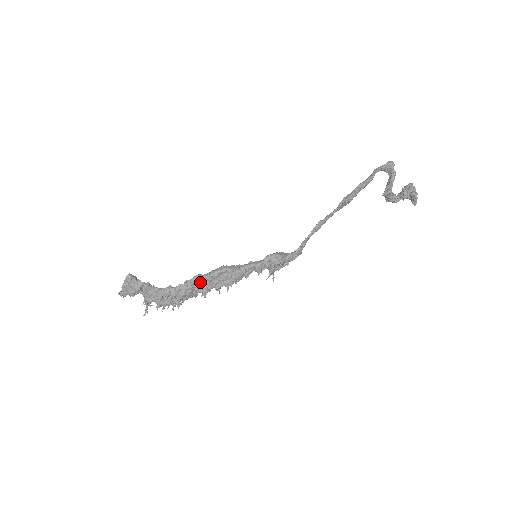
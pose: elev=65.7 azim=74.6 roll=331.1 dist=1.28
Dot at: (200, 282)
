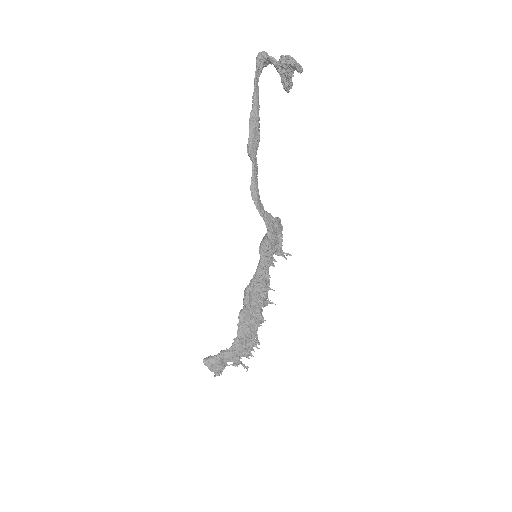
Dot at: (247, 316)
